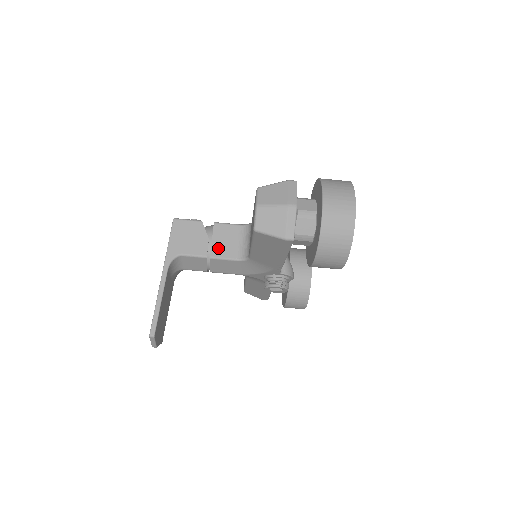
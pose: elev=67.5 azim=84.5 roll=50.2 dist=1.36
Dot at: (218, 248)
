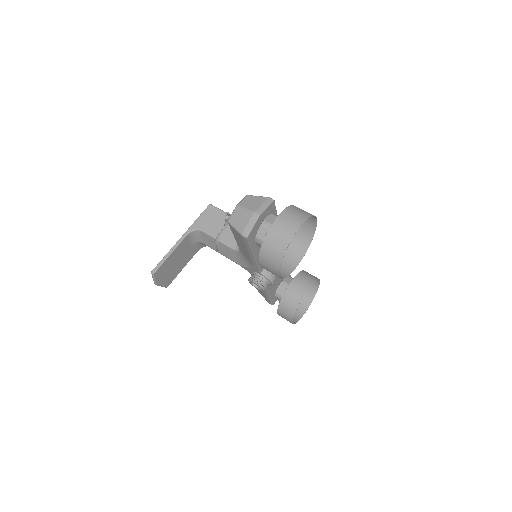
Dot at: (226, 236)
